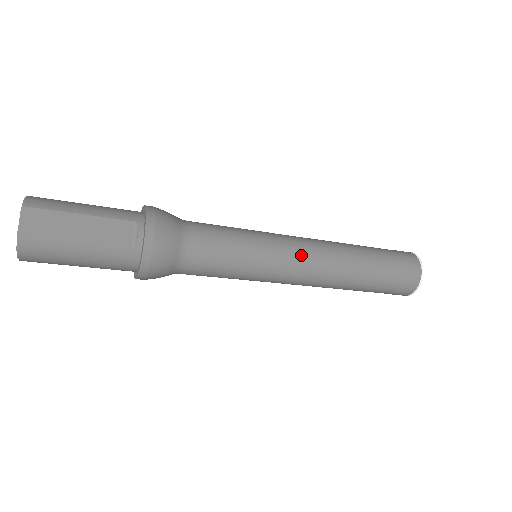
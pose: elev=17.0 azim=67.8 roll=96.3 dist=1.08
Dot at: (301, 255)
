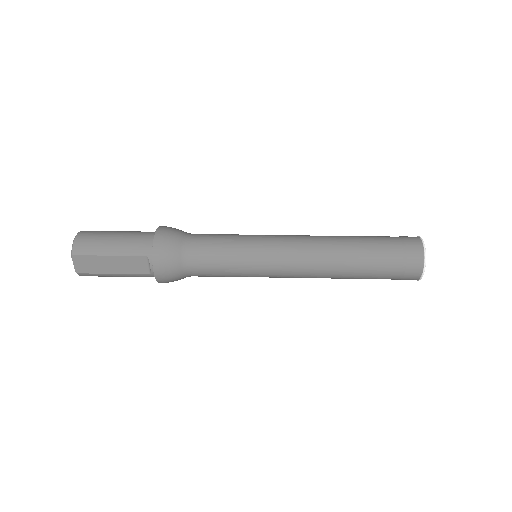
Dot at: (288, 267)
